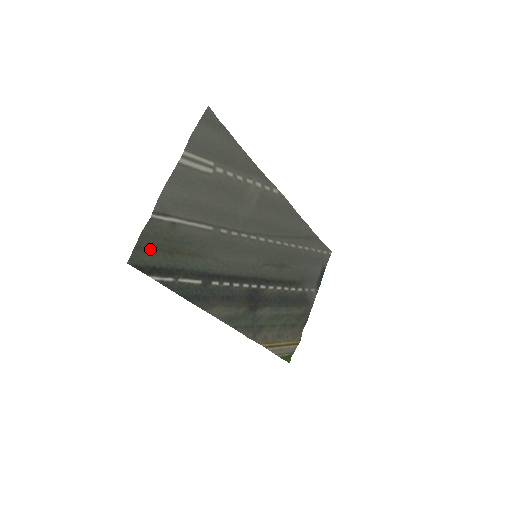
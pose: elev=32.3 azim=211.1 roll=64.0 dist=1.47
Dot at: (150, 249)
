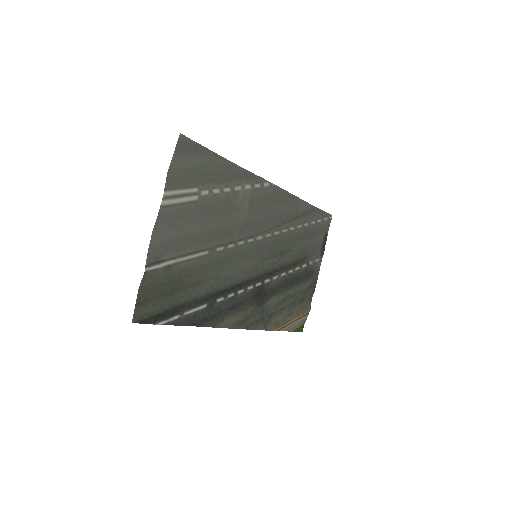
Dot at: (151, 300)
